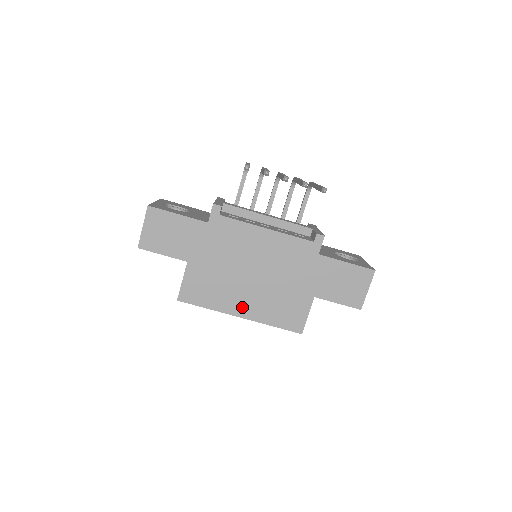
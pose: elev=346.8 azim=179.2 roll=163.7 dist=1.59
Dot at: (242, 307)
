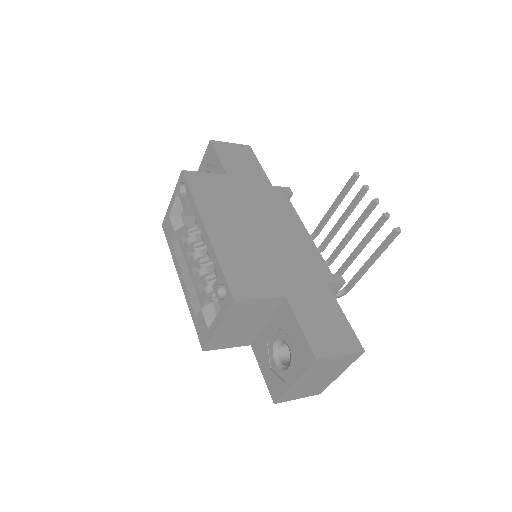
Dot at: (218, 227)
